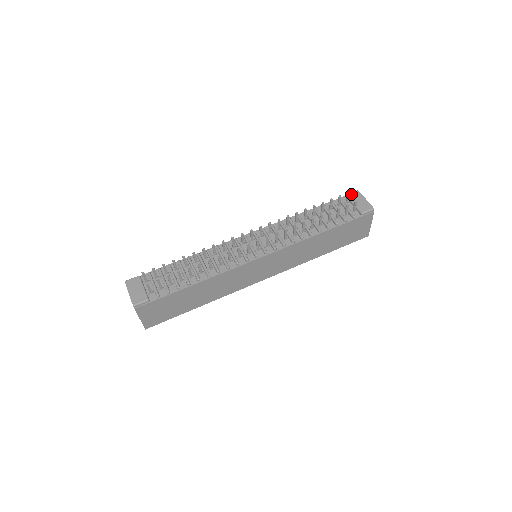
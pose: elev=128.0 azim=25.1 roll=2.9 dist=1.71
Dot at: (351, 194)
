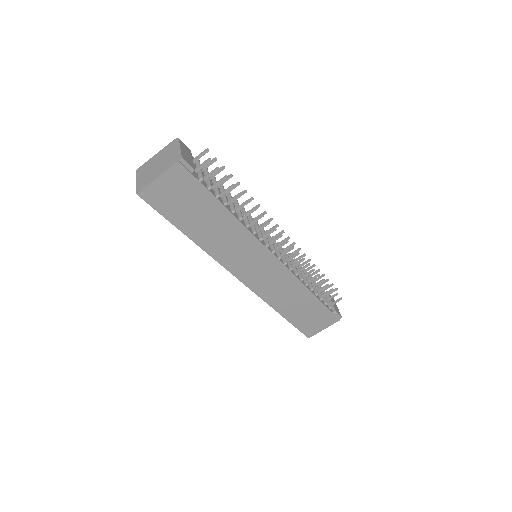
Dot at: occluded
